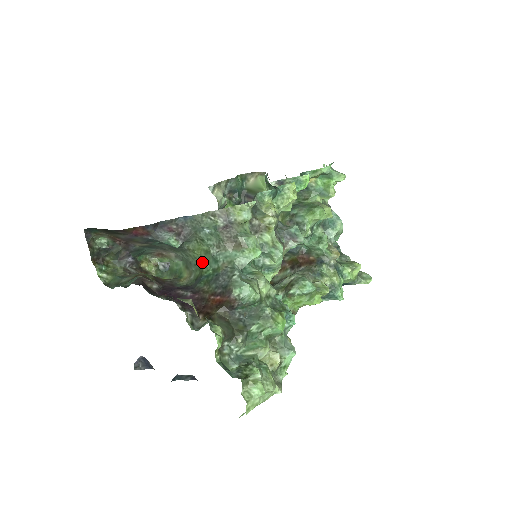
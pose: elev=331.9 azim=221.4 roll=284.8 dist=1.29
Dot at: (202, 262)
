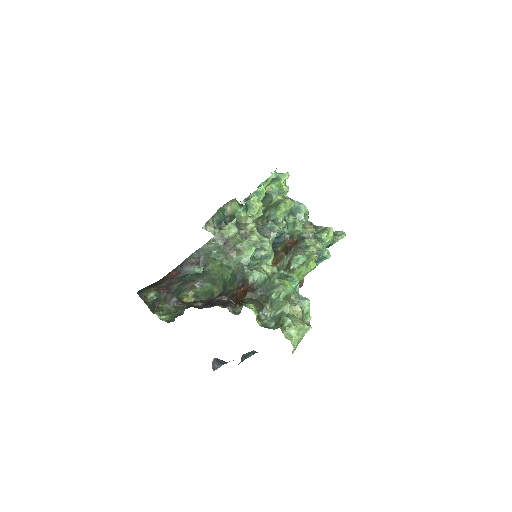
Dot at: (222, 274)
